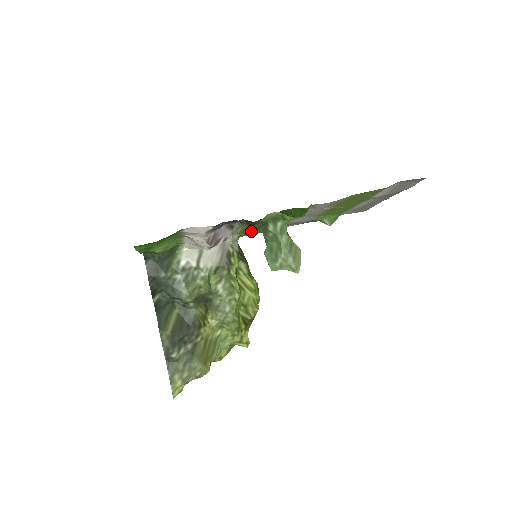
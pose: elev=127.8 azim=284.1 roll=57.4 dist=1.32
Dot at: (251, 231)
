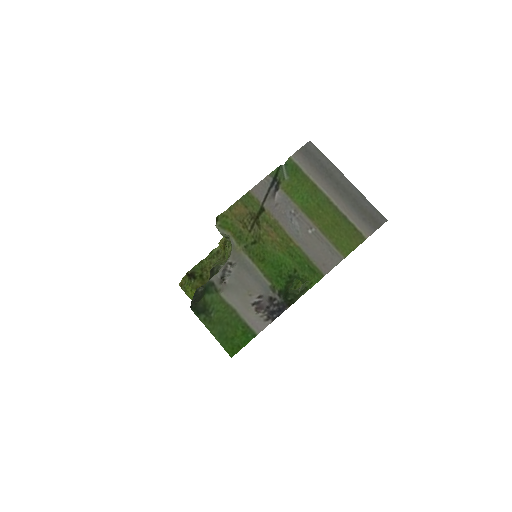
Dot at: (243, 231)
